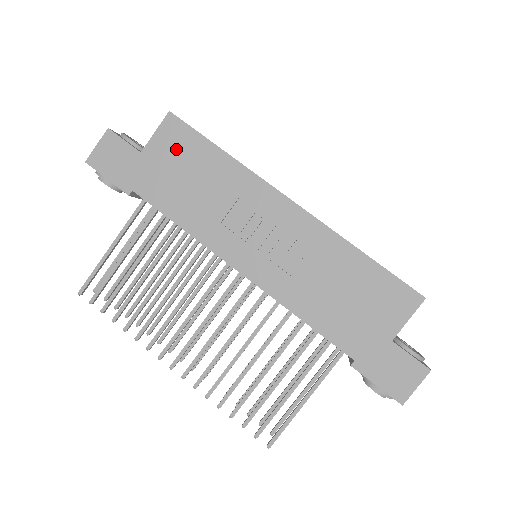
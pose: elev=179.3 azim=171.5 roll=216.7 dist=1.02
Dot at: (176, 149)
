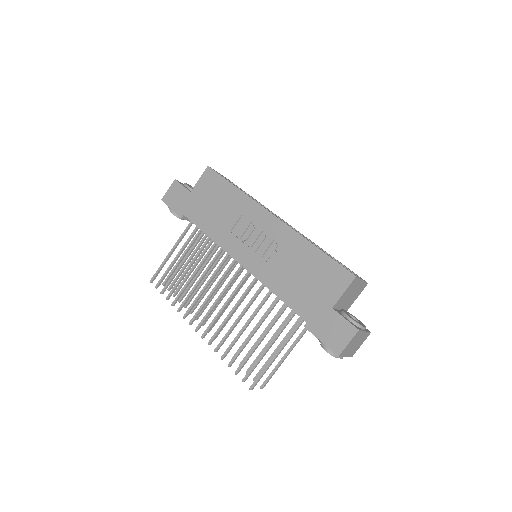
Dot at: (209, 188)
